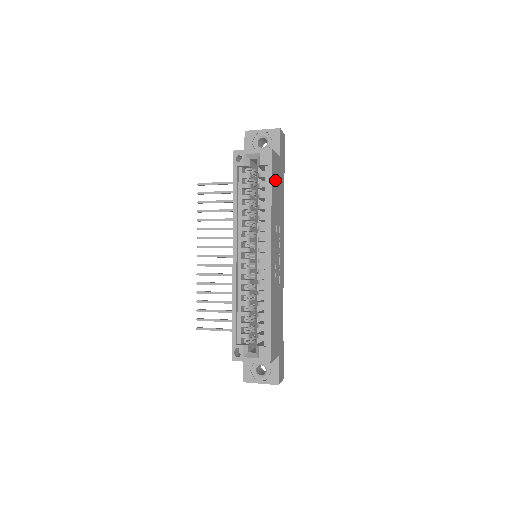
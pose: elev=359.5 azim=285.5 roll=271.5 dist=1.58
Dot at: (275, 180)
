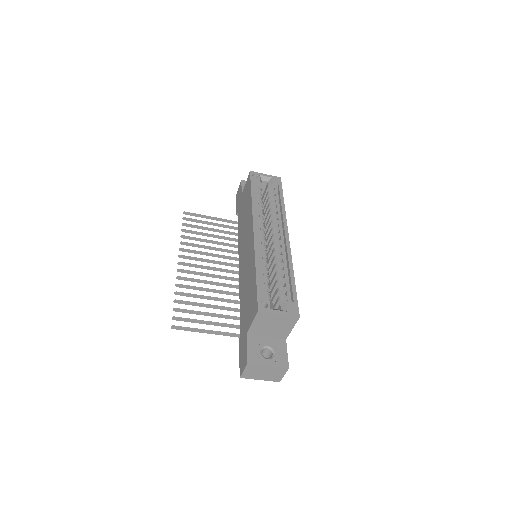
Dot at: occluded
